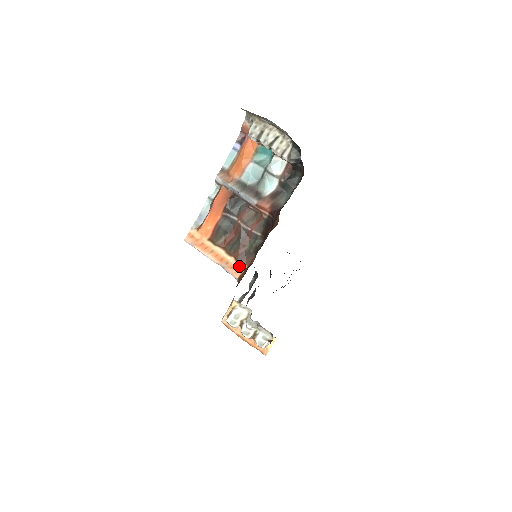
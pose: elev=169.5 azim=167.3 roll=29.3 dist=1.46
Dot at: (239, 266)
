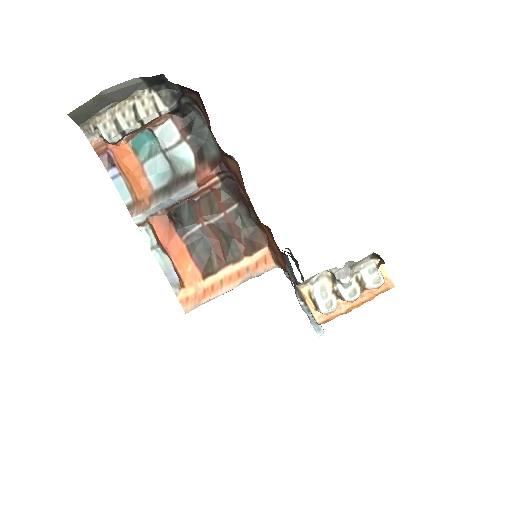
Dot at: (260, 256)
